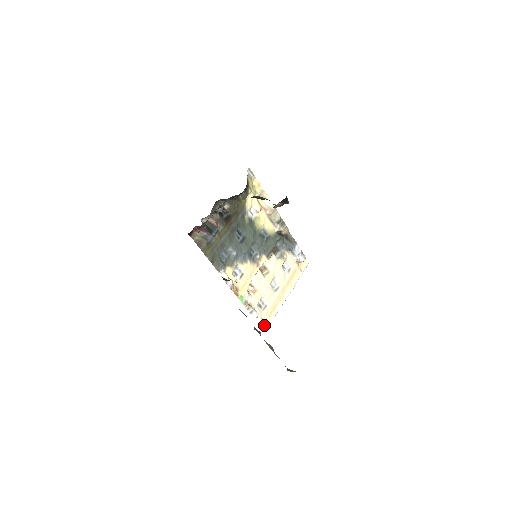
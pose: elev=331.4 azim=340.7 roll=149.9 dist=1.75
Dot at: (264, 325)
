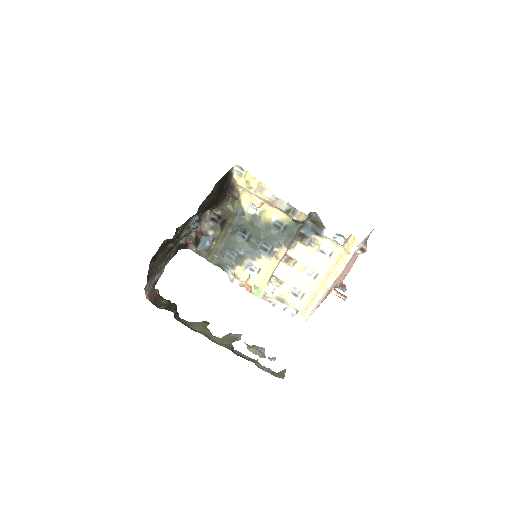
Dot at: (304, 313)
